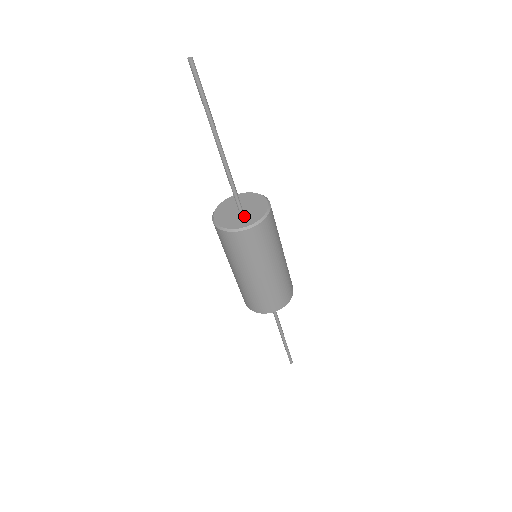
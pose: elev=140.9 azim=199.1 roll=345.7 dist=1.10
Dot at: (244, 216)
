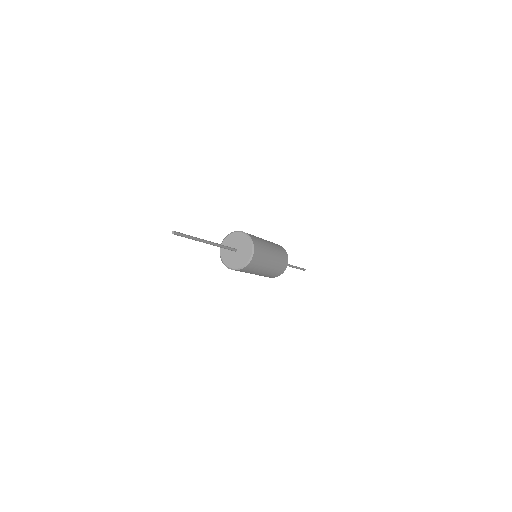
Dot at: (236, 258)
